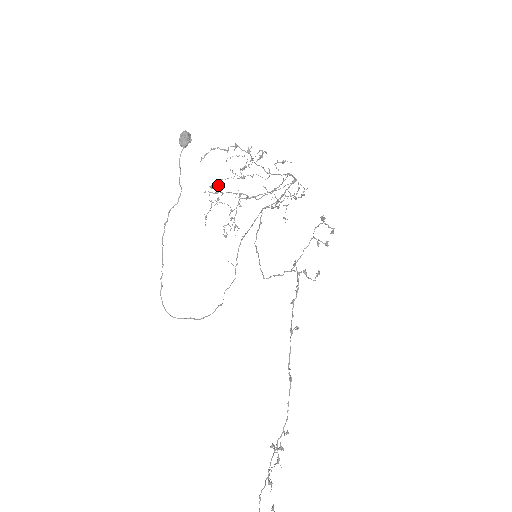
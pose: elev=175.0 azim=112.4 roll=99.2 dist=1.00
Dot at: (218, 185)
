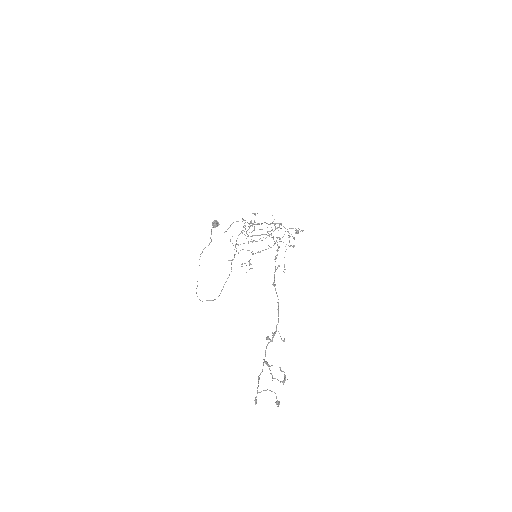
Dot at: occluded
